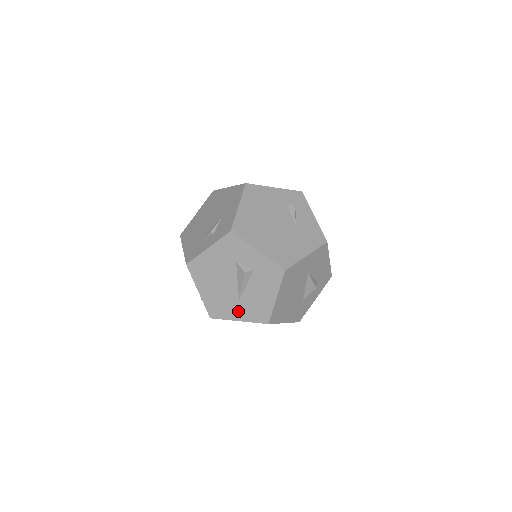
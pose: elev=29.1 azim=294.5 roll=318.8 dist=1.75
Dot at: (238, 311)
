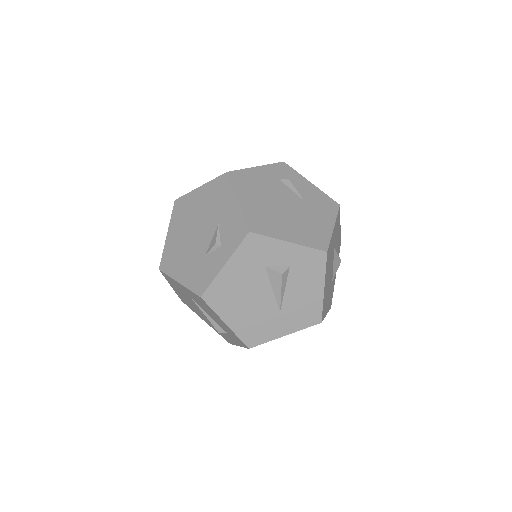
Dot at: (282, 324)
